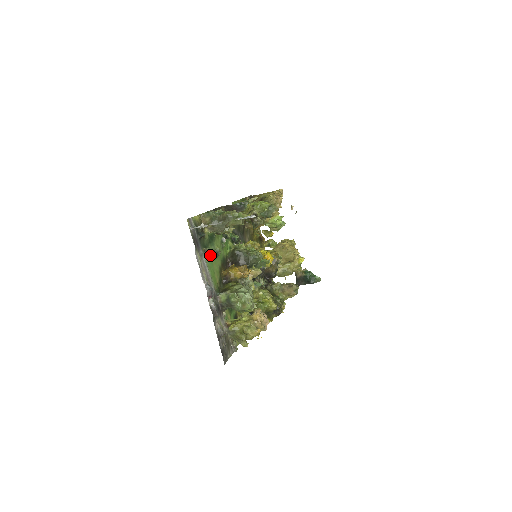
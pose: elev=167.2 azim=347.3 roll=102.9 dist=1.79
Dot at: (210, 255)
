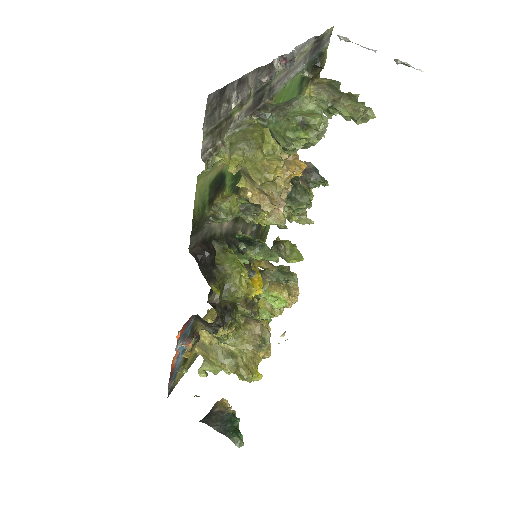
Dot at: (293, 96)
